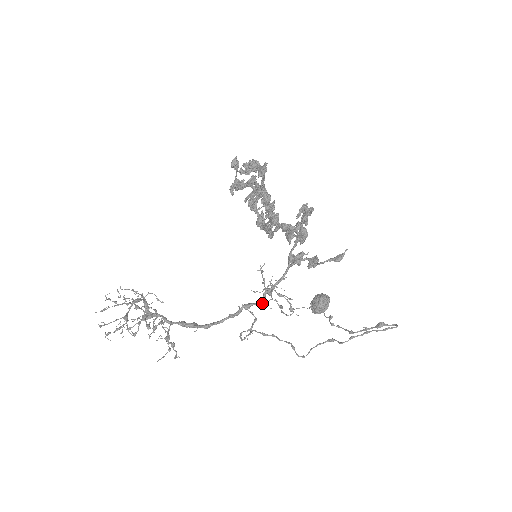
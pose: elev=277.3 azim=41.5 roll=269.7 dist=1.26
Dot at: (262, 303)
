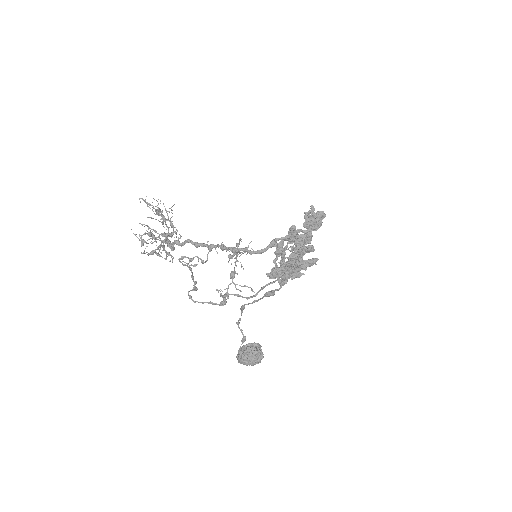
Dot at: (222, 245)
